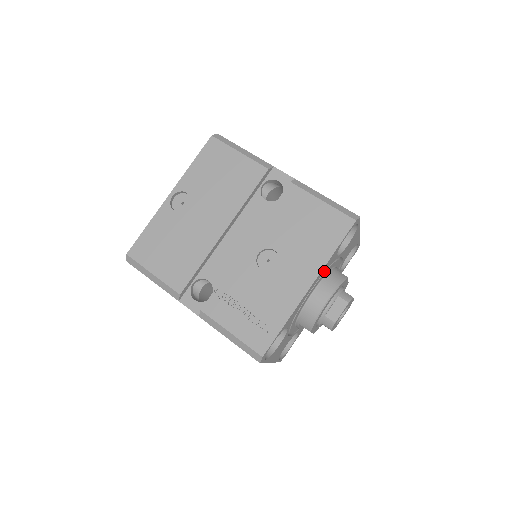
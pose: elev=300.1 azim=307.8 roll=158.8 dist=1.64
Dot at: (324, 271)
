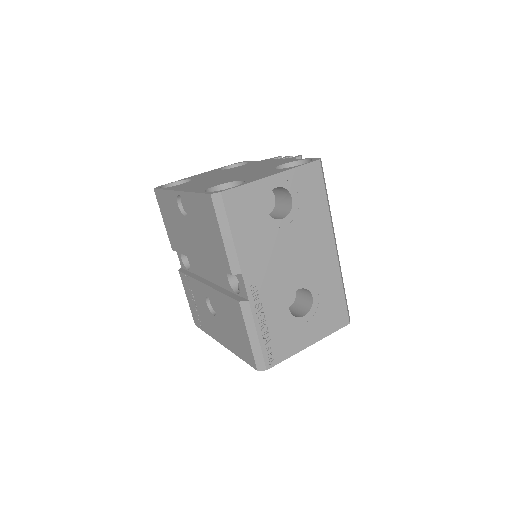
Dot at: occluded
